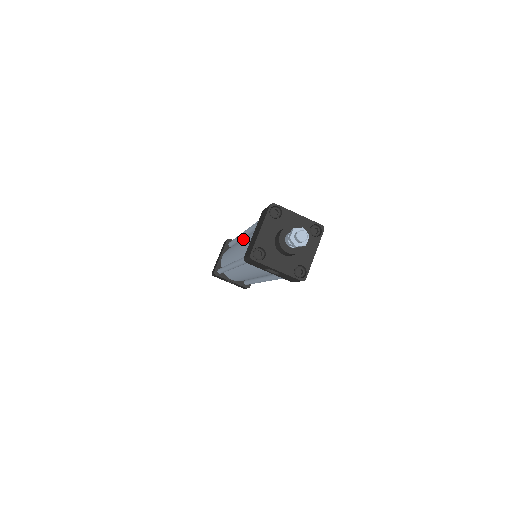
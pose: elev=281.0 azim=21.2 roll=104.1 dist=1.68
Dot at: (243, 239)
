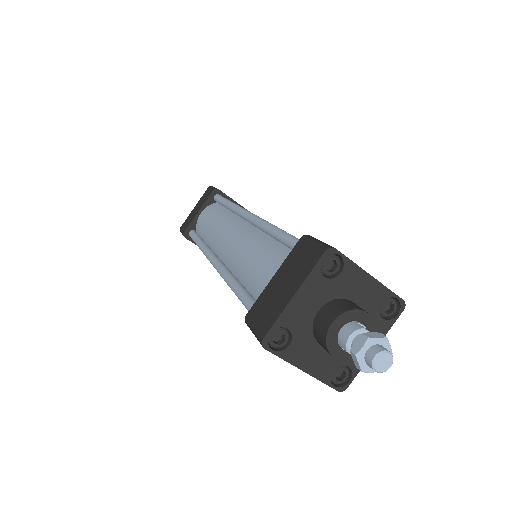
Dot at: (244, 234)
